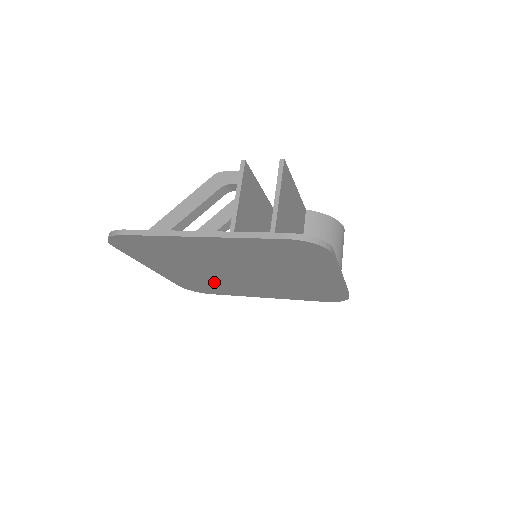
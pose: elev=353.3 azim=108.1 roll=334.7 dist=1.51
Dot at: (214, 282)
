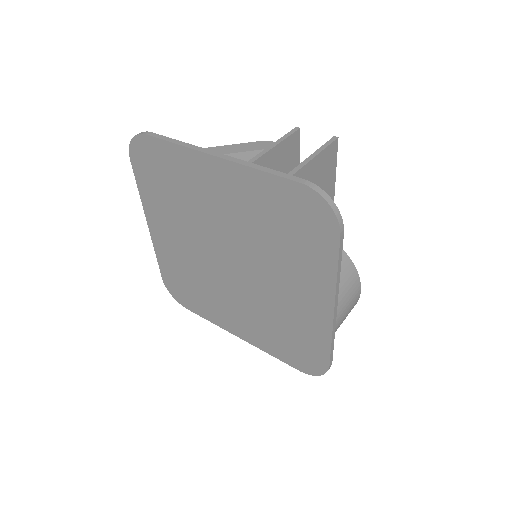
Dot at: (198, 278)
